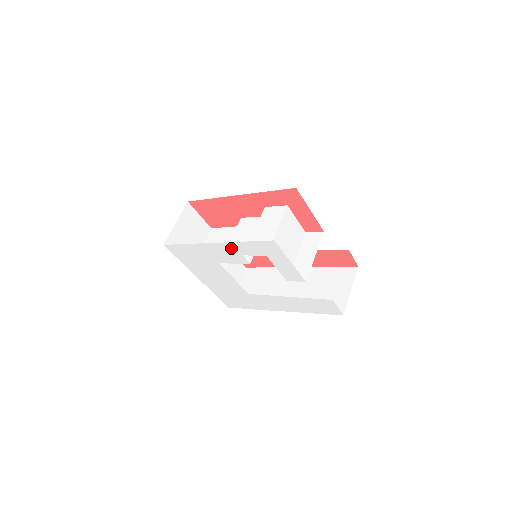
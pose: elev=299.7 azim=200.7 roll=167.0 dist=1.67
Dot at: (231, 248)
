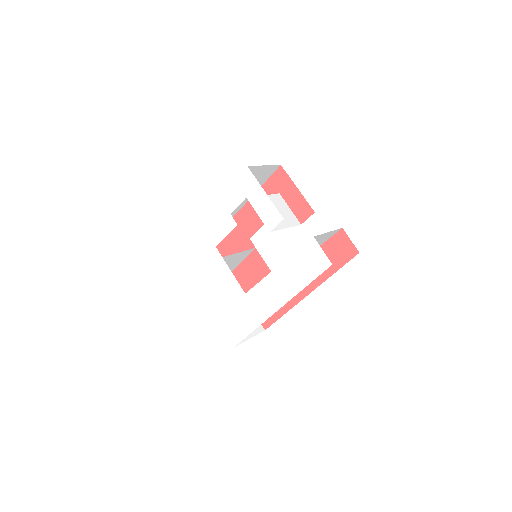
Dot at: (221, 209)
